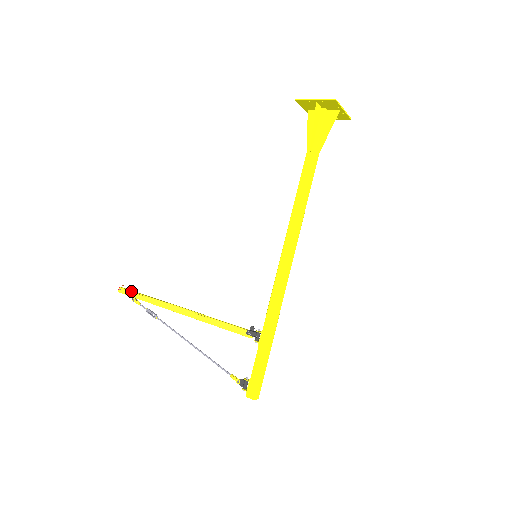
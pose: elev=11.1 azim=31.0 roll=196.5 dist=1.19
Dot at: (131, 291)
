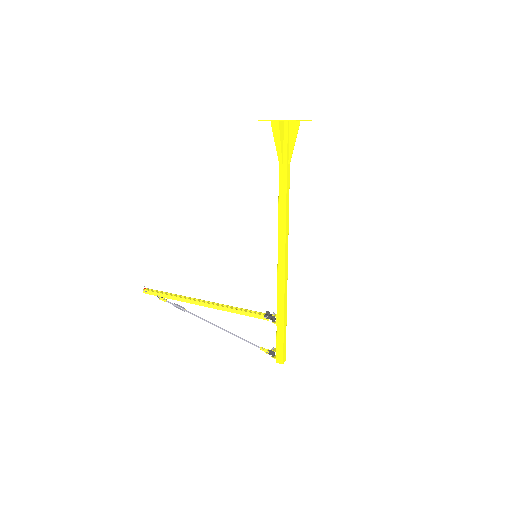
Dot at: (155, 291)
